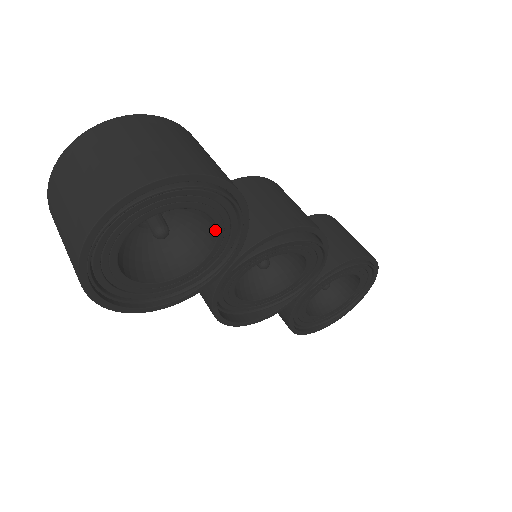
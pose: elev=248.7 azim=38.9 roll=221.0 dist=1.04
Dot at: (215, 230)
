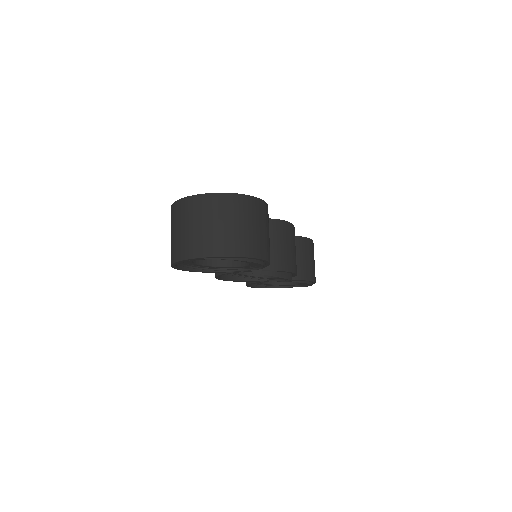
Dot at: (247, 263)
